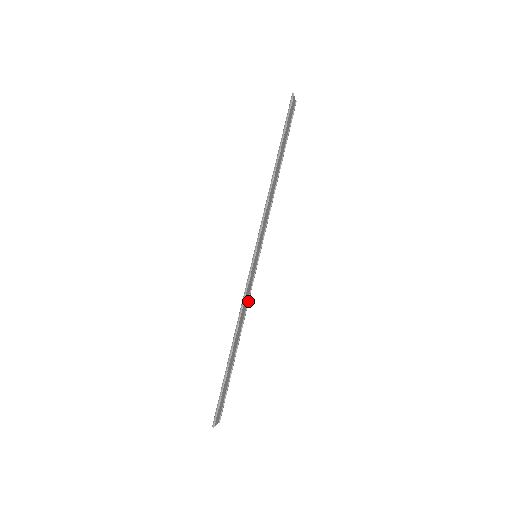
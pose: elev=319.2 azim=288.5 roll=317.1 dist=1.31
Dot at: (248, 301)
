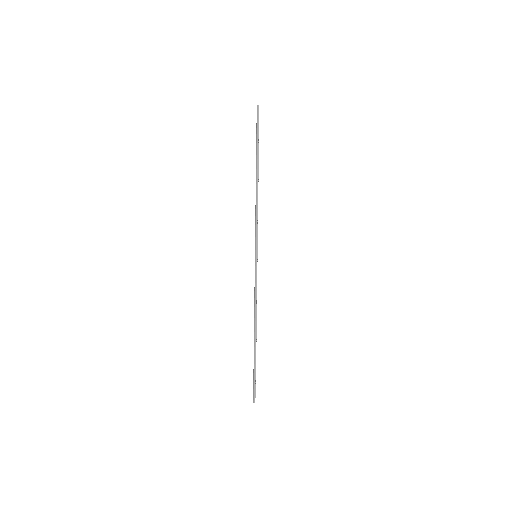
Dot at: occluded
